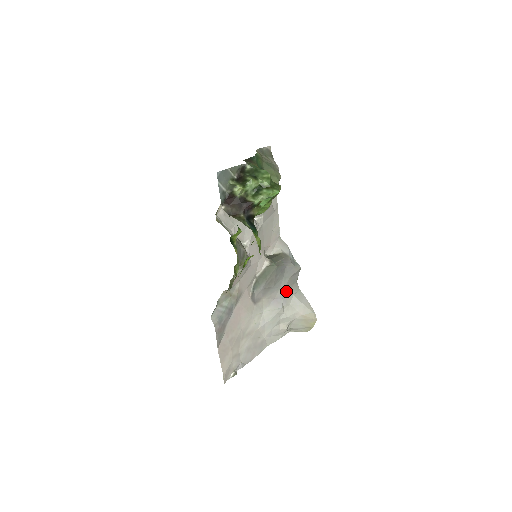
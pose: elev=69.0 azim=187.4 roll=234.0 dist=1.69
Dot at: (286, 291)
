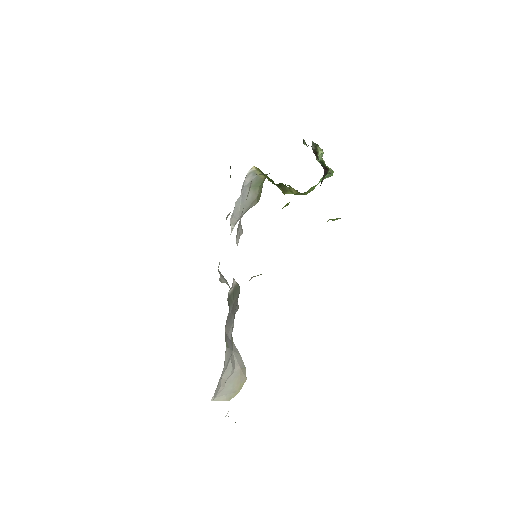
Dot at: (232, 331)
